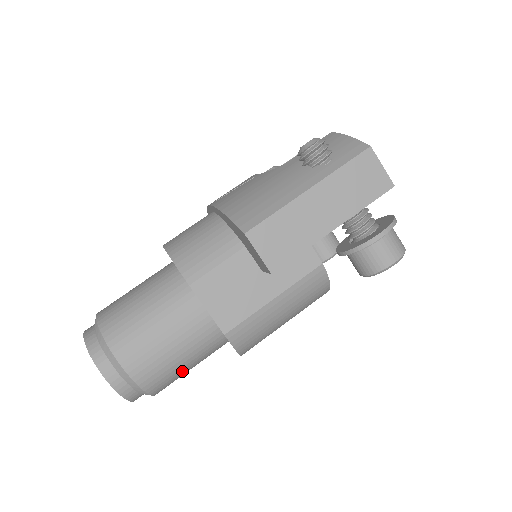
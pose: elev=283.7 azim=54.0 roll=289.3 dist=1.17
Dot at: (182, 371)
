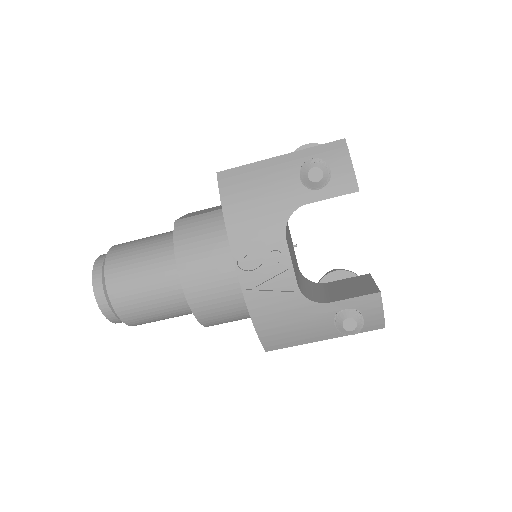
Dot at: occluded
